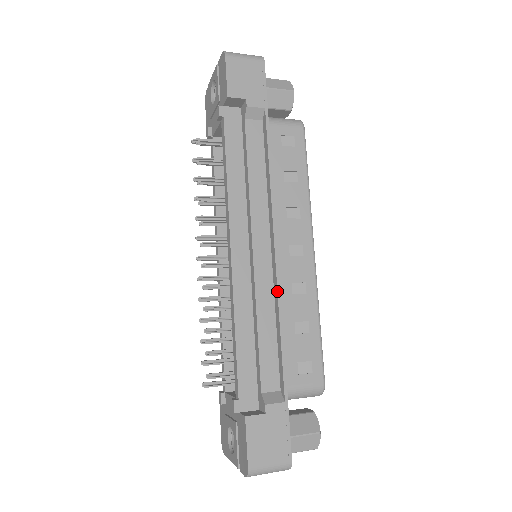
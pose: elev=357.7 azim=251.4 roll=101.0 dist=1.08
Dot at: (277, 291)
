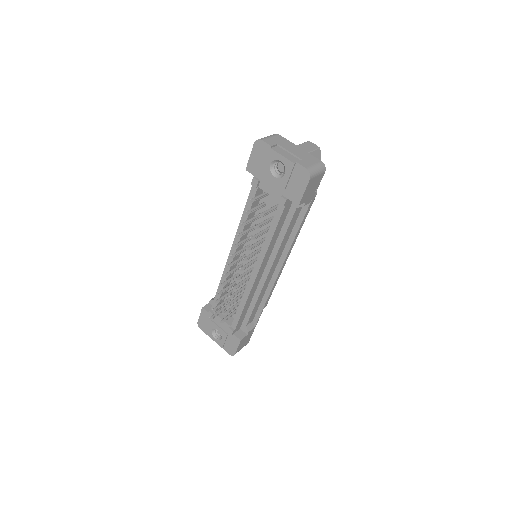
Dot at: occluded
